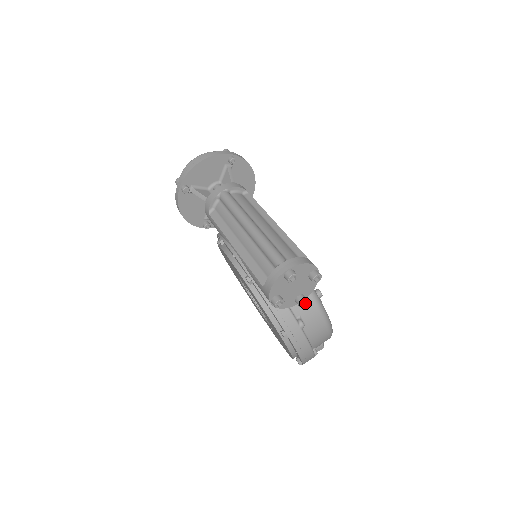
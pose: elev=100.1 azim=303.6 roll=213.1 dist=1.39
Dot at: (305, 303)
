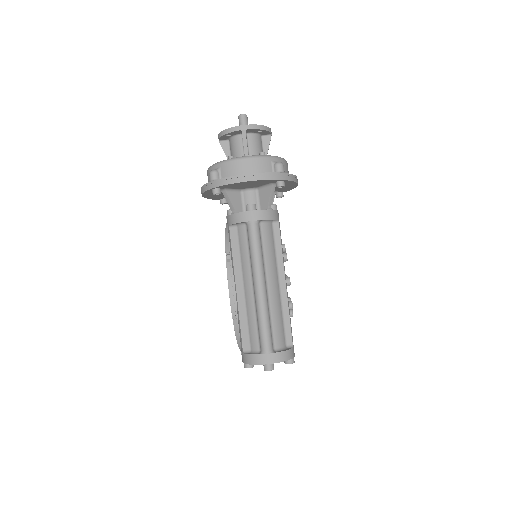
Dot at: occluded
